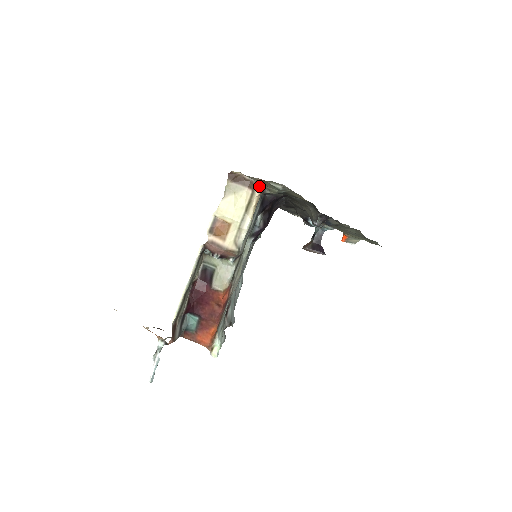
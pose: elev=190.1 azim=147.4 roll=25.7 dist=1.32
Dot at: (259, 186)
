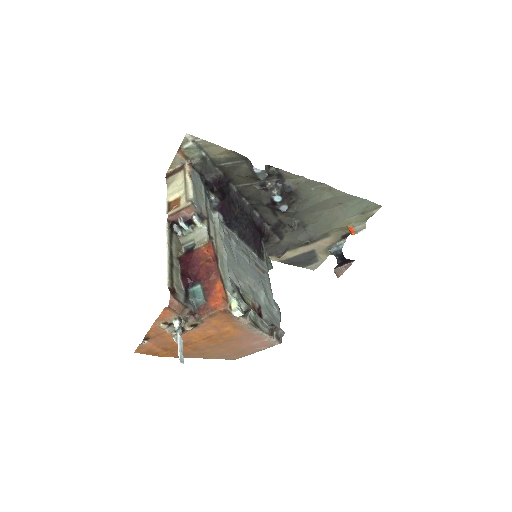
Dot at: (186, 164)
